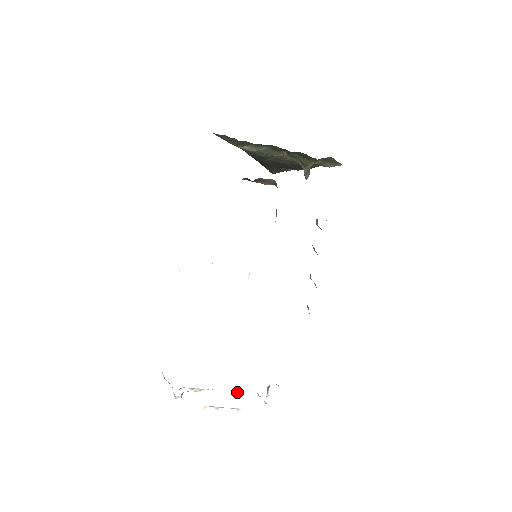
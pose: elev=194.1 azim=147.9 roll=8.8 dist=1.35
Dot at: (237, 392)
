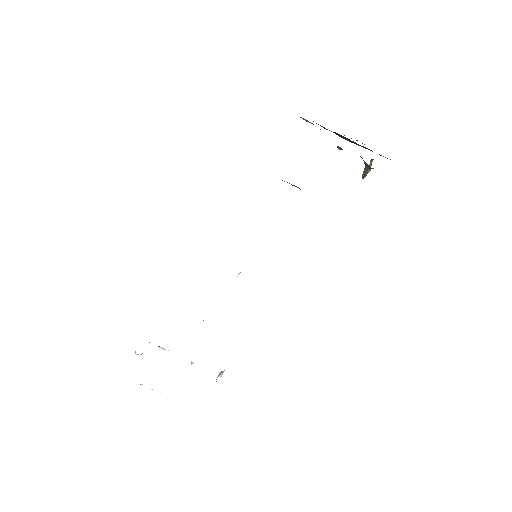
Dot at: occluded
